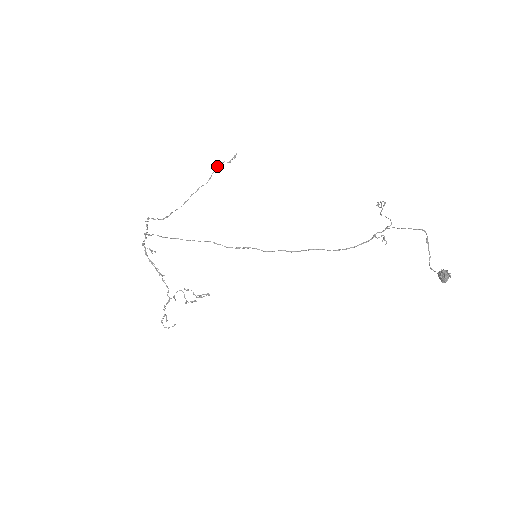
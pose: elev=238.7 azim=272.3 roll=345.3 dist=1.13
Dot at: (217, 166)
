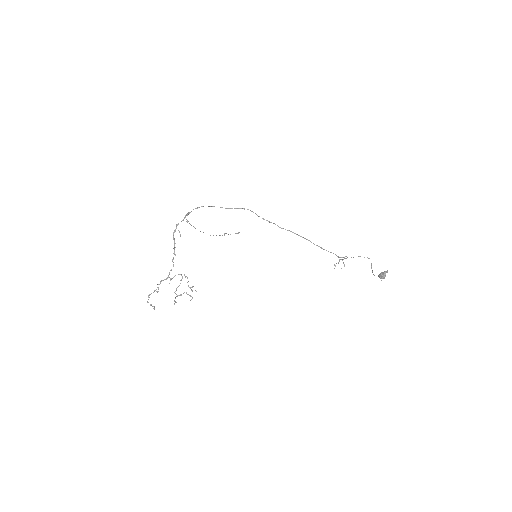
Dot at: (224, 234)
